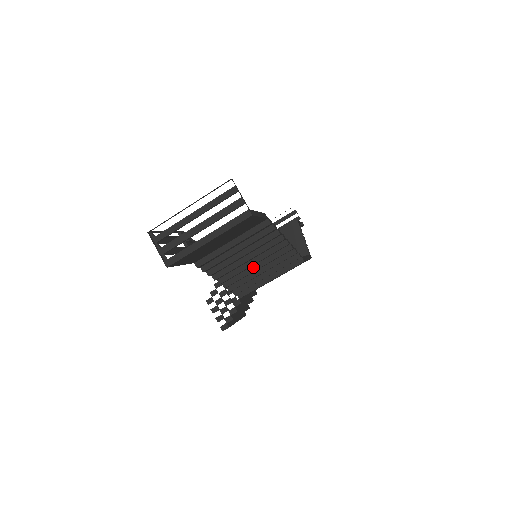
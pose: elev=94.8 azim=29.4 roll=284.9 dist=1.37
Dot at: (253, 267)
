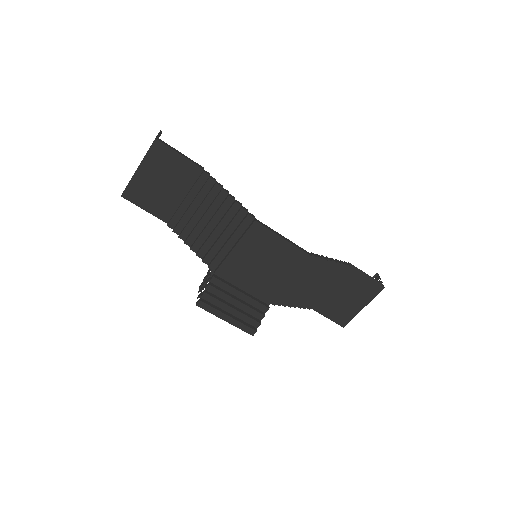
Dot at: (213, 230)
